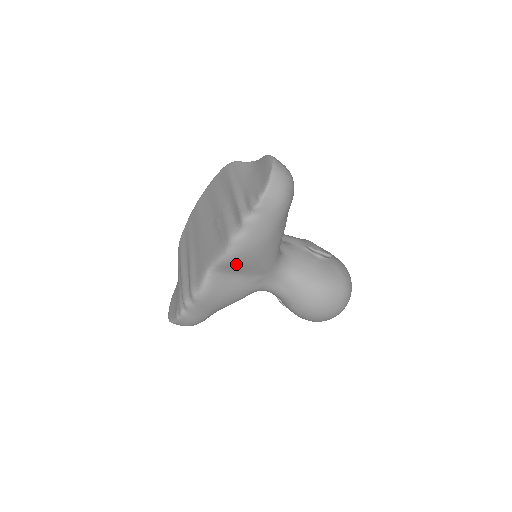
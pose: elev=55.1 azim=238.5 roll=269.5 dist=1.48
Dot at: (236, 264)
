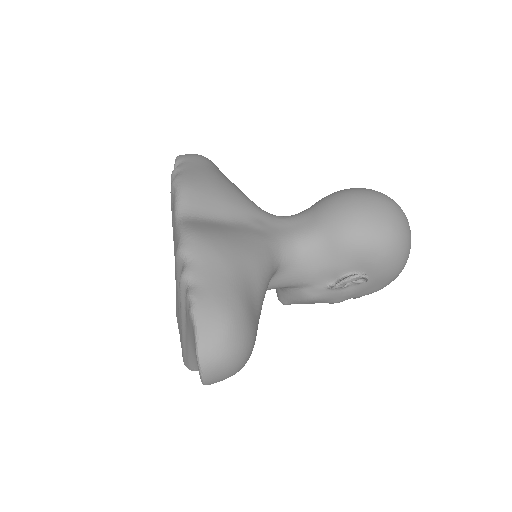
Dot at: (200, 198)
